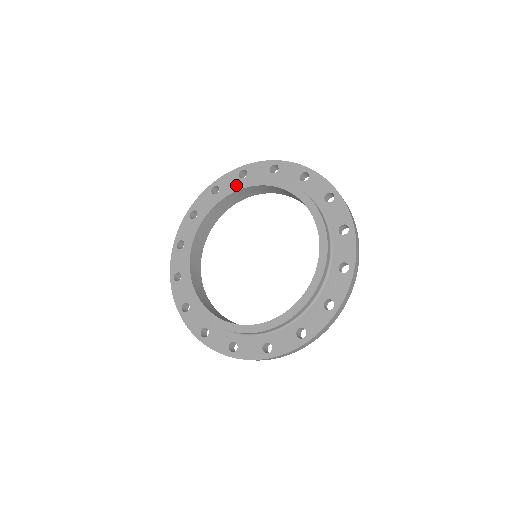
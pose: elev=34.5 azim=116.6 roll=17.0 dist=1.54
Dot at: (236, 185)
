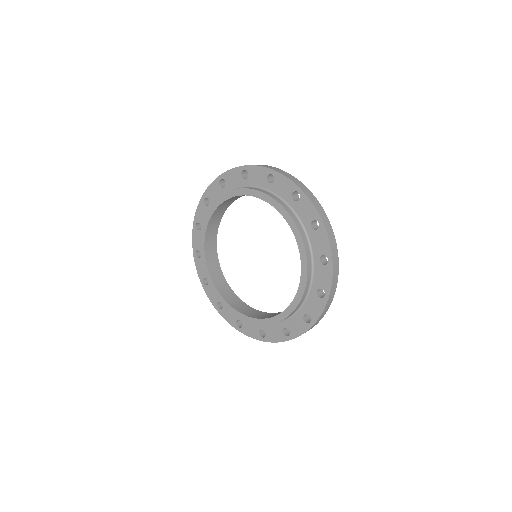
Dot at: (237, 190)
